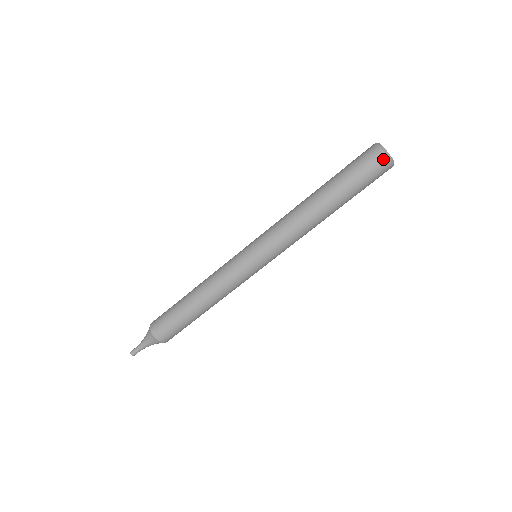
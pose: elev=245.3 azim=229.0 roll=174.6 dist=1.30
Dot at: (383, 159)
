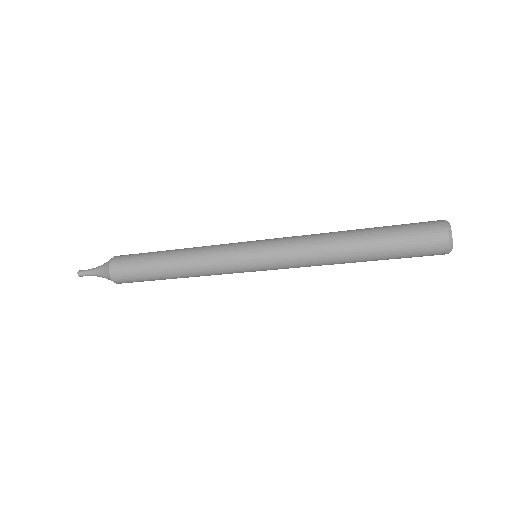
Dot at: (443, 238)
